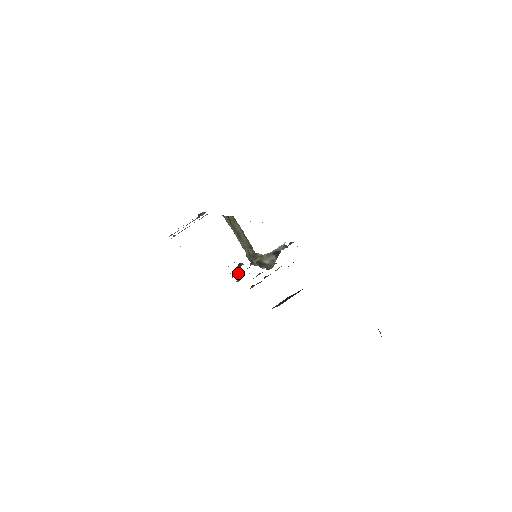
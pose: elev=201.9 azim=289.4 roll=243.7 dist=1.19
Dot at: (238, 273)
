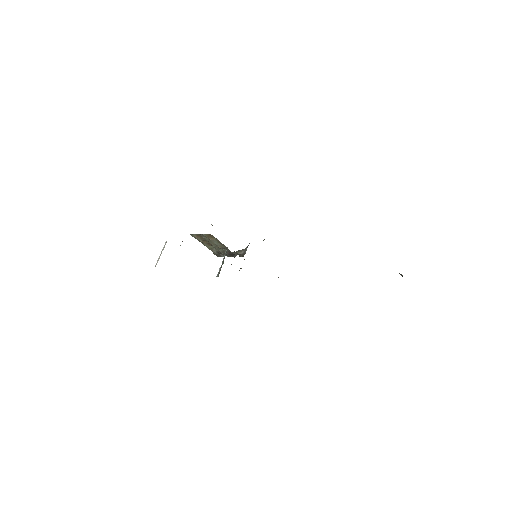
Dot at: occluded
